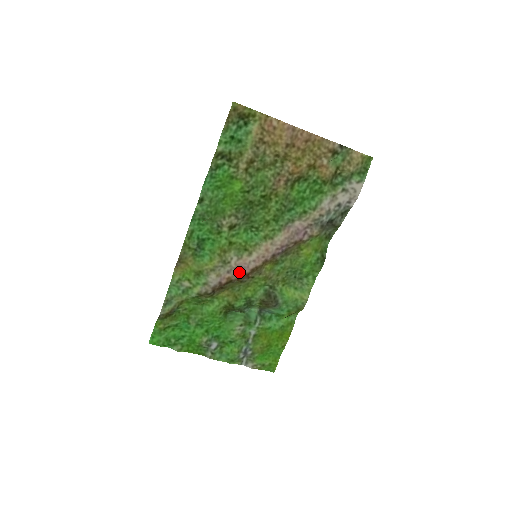
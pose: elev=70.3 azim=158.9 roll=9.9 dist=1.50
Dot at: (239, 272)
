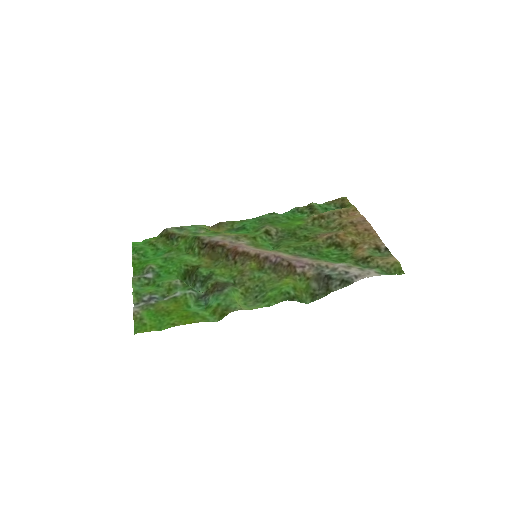
Dot at: (236, 246)
